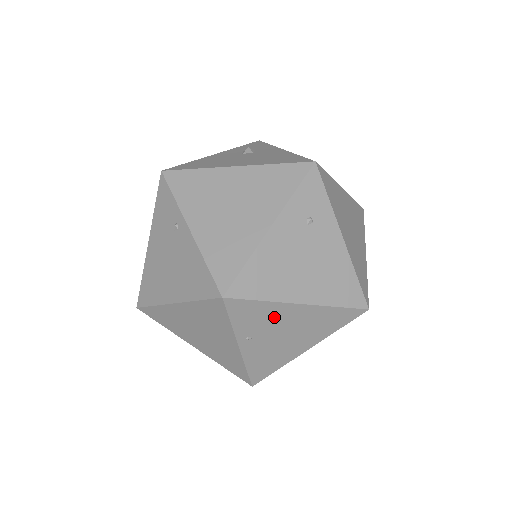
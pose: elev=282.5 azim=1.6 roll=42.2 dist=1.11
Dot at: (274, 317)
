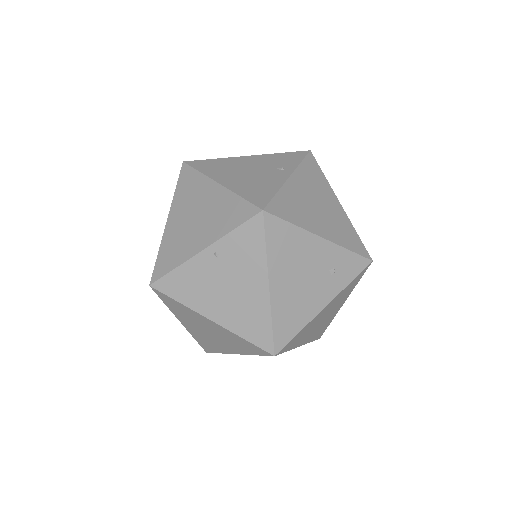
Dot at: (248, 268)
